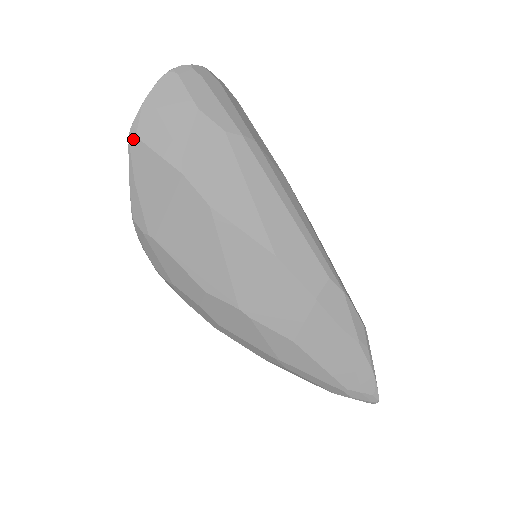
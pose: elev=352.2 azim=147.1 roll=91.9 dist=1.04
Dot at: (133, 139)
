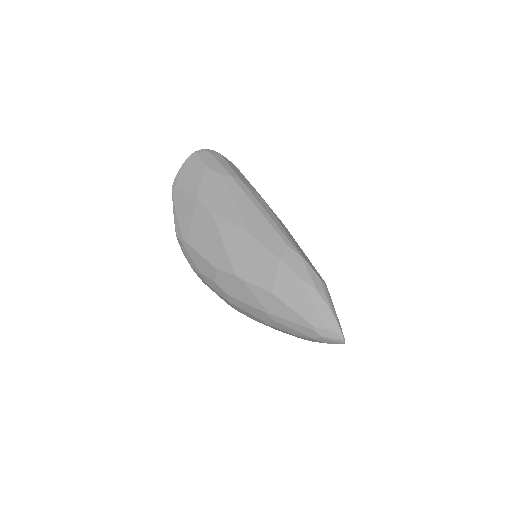
Dot at: (174, 188)
